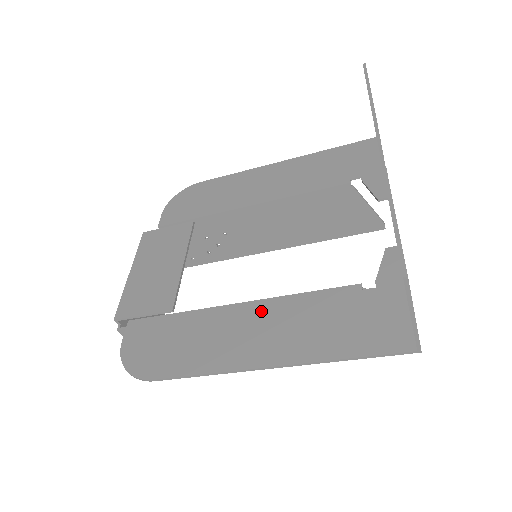
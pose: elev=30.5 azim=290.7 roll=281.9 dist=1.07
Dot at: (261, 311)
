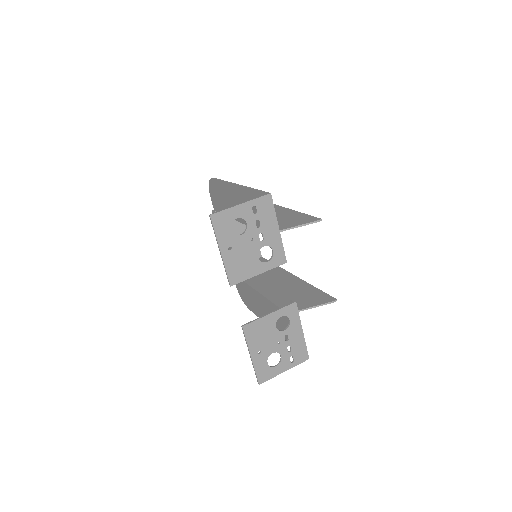
Dot at: (264, 302)
